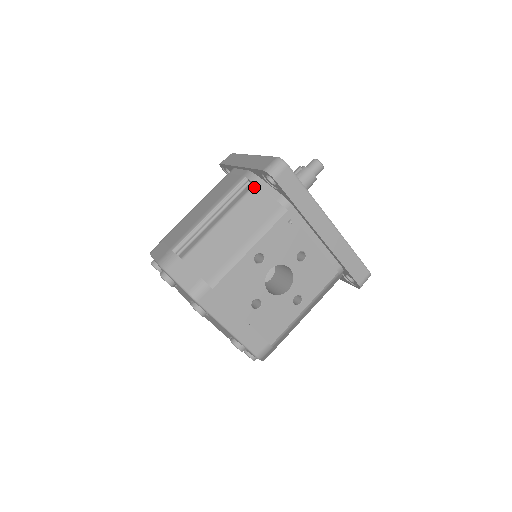
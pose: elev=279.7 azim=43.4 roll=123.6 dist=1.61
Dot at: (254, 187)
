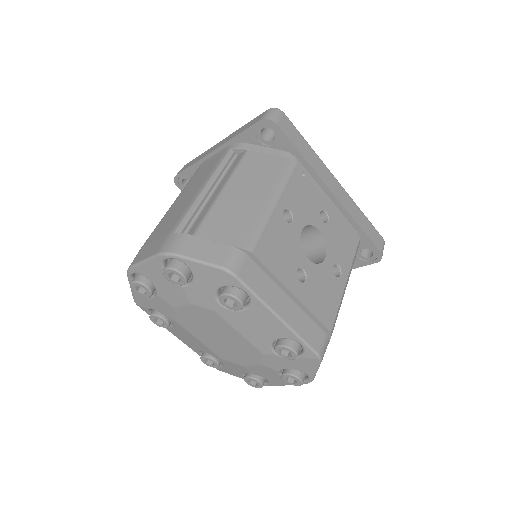
Dot at: (247, 152)
